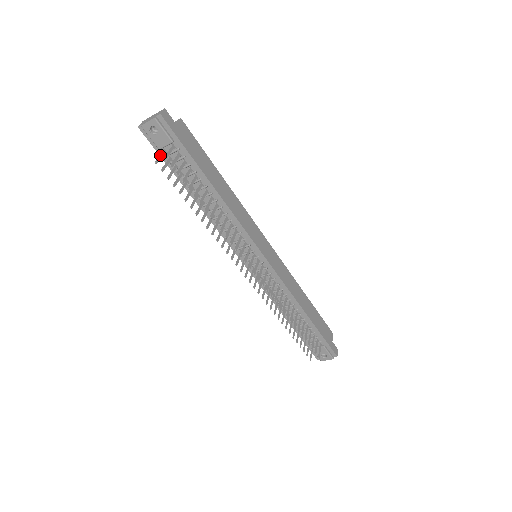
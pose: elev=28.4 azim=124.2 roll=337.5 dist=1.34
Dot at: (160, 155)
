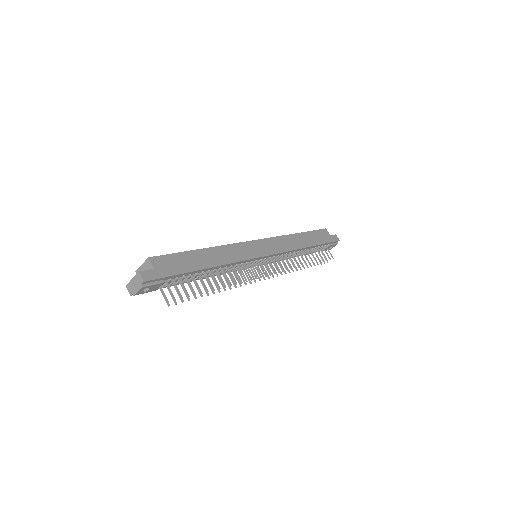
Dot at: (163, 296)
